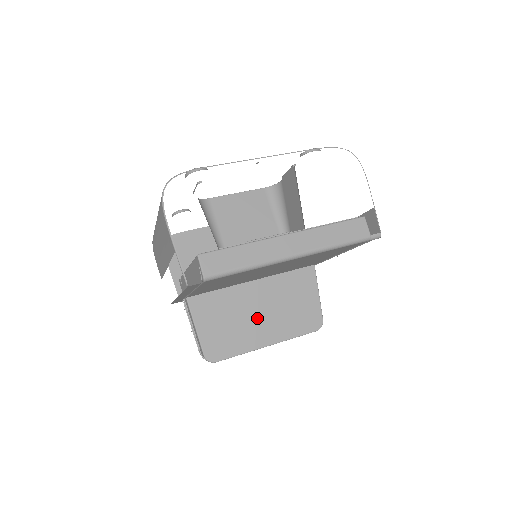
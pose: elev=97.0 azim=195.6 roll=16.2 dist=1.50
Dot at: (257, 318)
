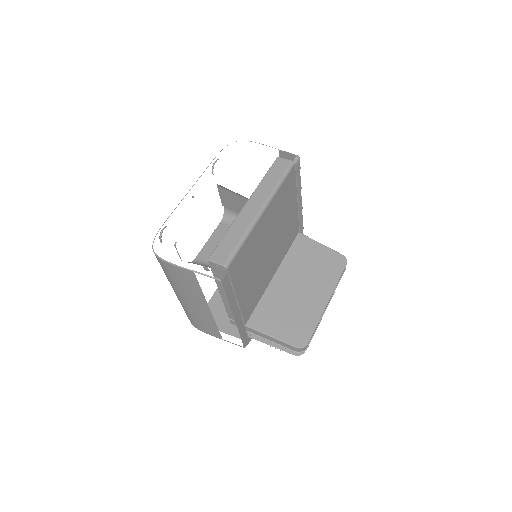
Dot at: (302, 294)
